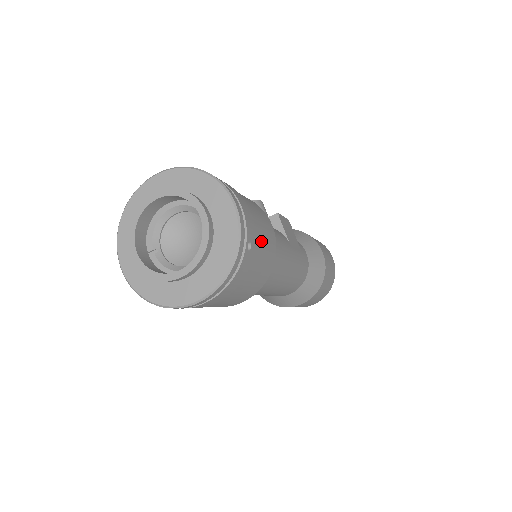
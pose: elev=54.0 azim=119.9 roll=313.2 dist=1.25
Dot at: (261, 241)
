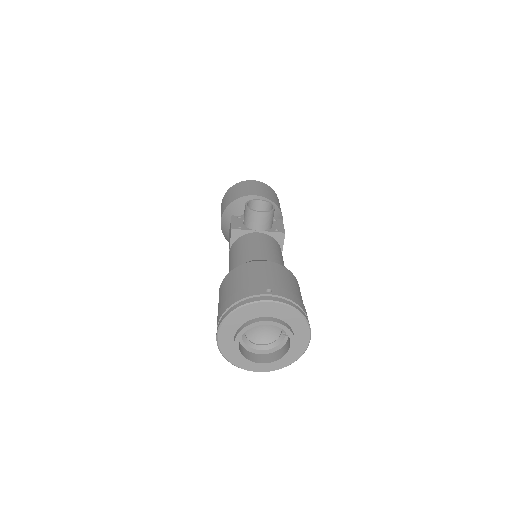
Dot at: occluded
